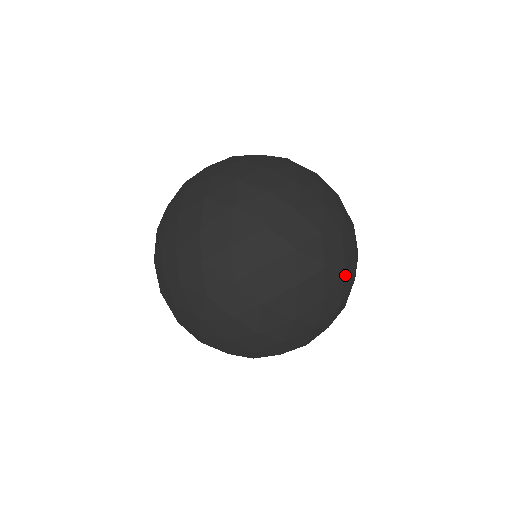
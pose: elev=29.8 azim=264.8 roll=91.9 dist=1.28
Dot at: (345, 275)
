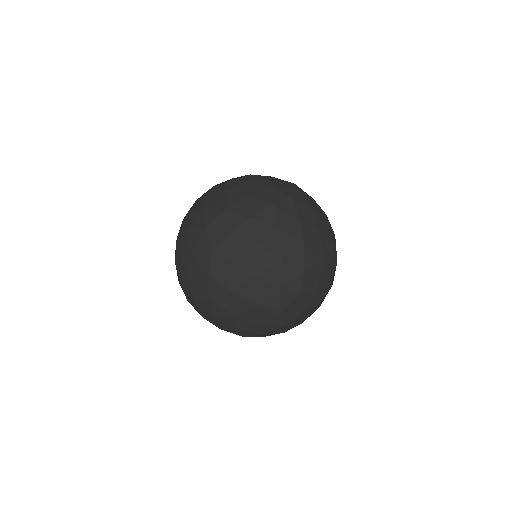
Dot at: (320, 234)
